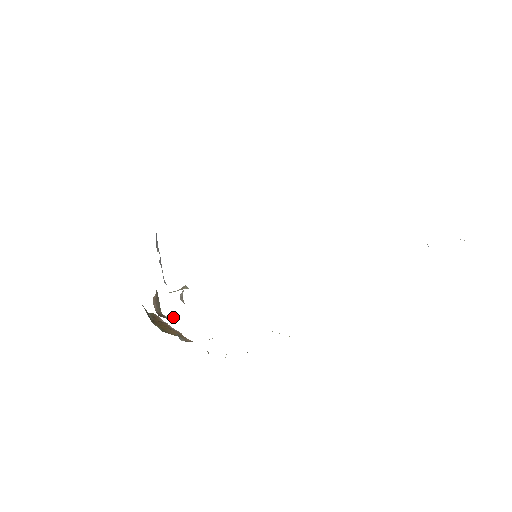
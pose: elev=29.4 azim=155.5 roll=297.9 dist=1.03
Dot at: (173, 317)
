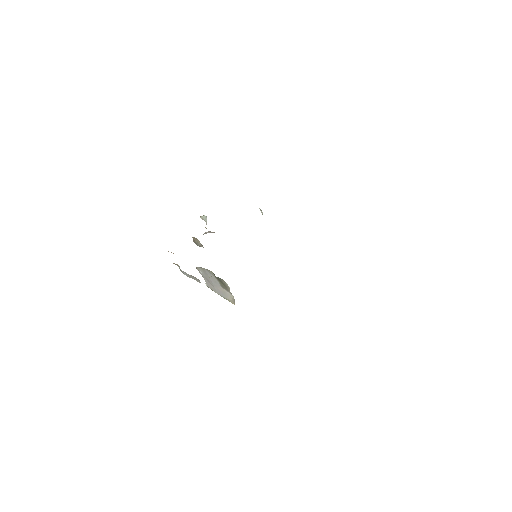
Dot at: occluded
